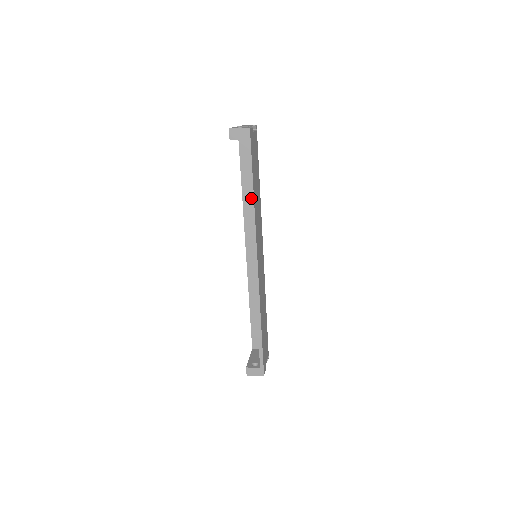
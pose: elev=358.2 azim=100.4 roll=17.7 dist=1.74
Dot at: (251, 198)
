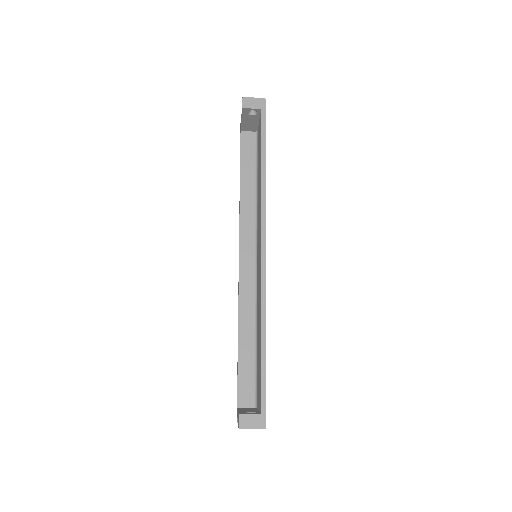
Dot at: (262, 169)
